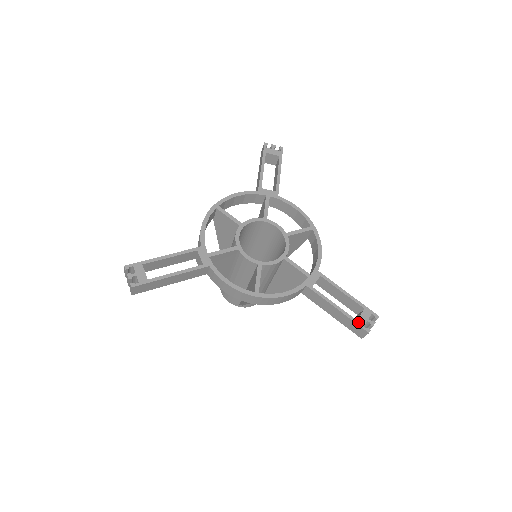
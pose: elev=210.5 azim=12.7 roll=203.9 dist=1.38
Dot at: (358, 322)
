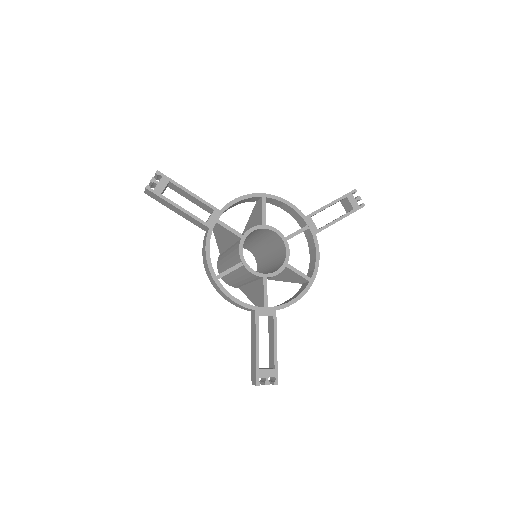
Dot at: (259, 371)
